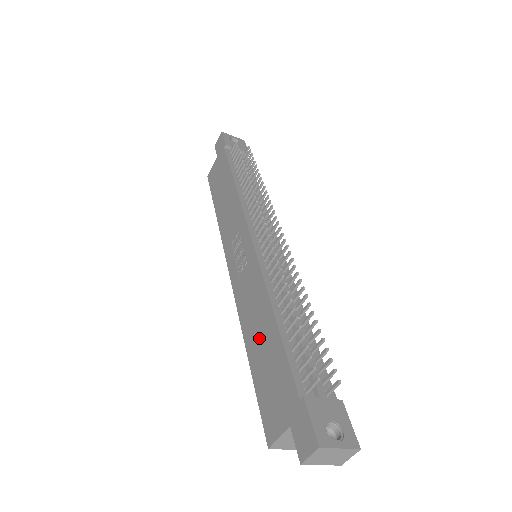
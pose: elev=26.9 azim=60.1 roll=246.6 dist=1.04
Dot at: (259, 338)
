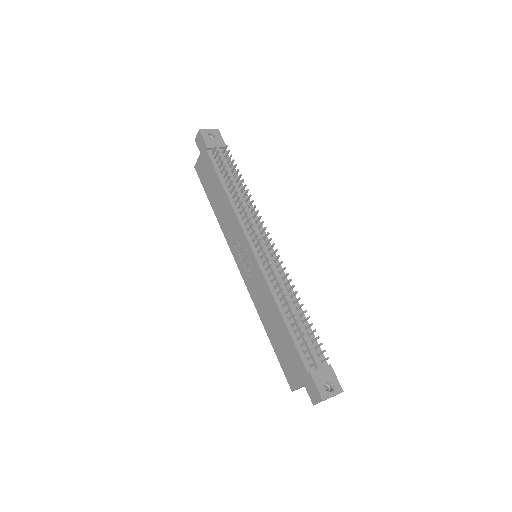
Dot at: (274, 327)
